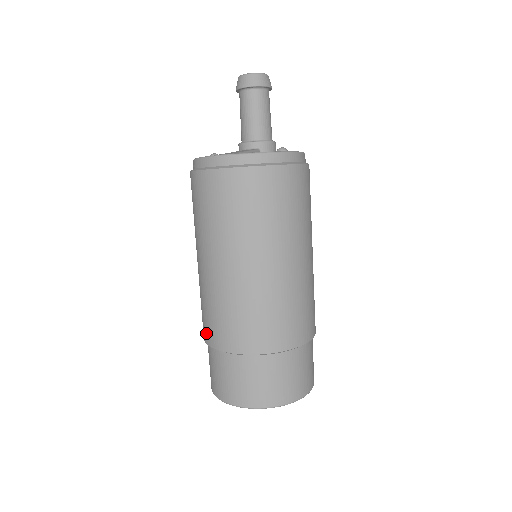
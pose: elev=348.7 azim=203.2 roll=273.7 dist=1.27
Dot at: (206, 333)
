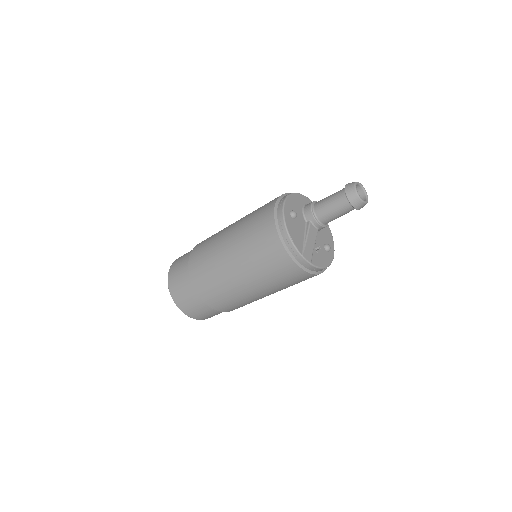
Dot at: (198, 282)
